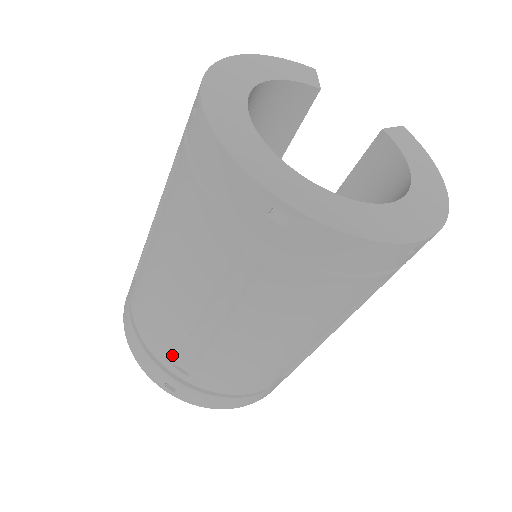
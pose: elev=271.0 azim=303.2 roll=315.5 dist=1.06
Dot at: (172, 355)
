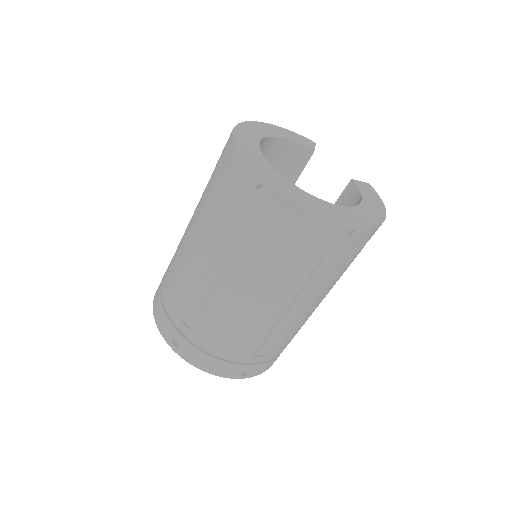
Dot at: (182, 310)
